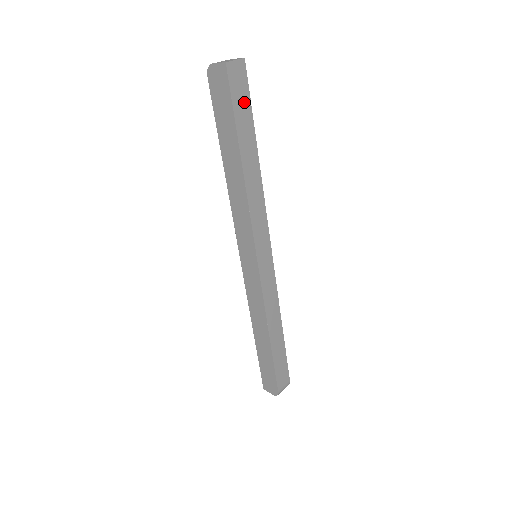
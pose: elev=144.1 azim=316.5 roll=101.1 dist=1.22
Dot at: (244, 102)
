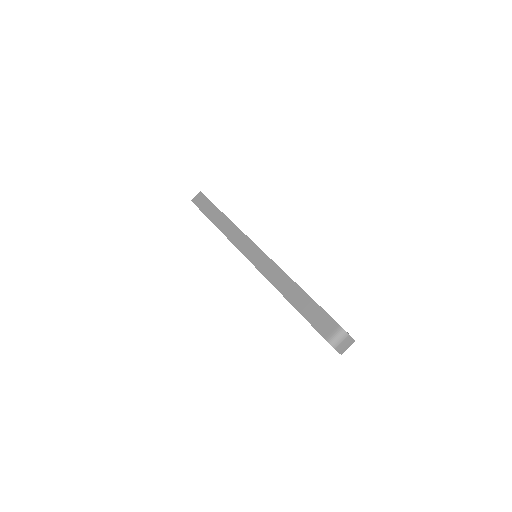
Dot at: occluded
